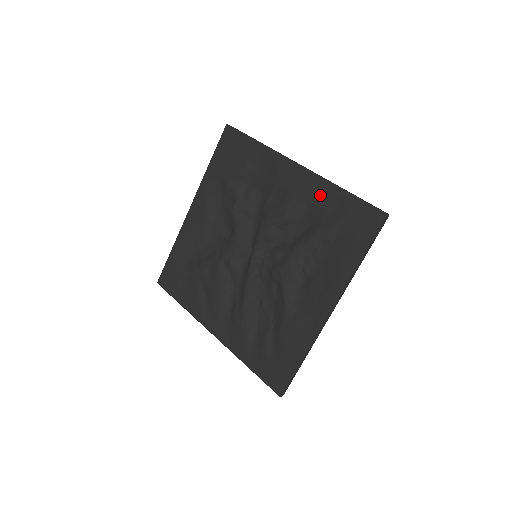
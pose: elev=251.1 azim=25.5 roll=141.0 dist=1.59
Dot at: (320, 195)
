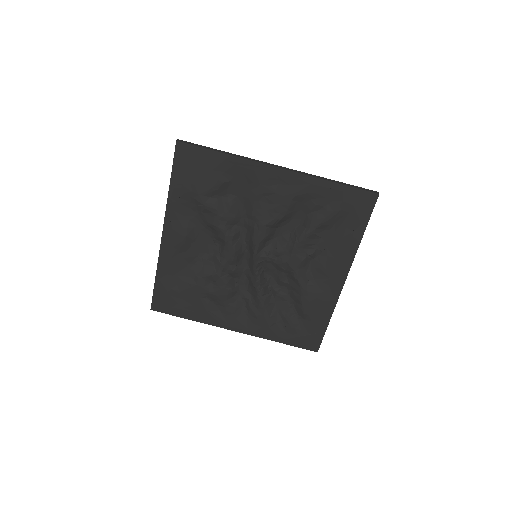
Dot at: (311, 191)
